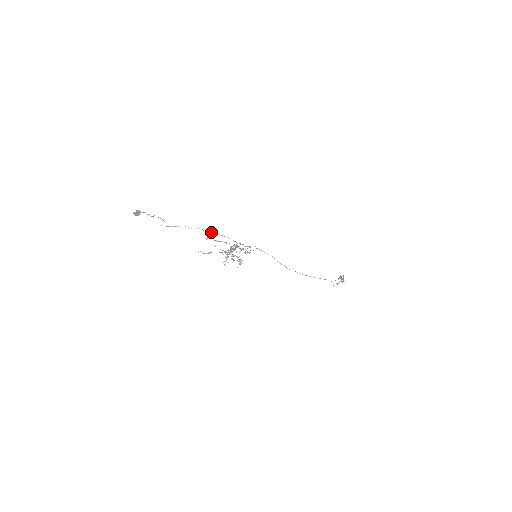
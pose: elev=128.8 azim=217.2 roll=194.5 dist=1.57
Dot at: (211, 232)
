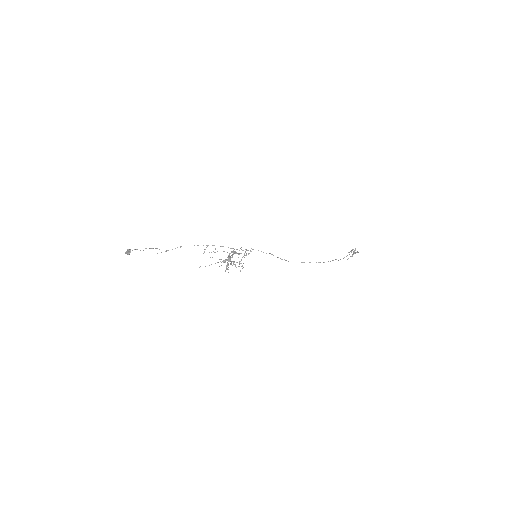
Dot at: occluded
